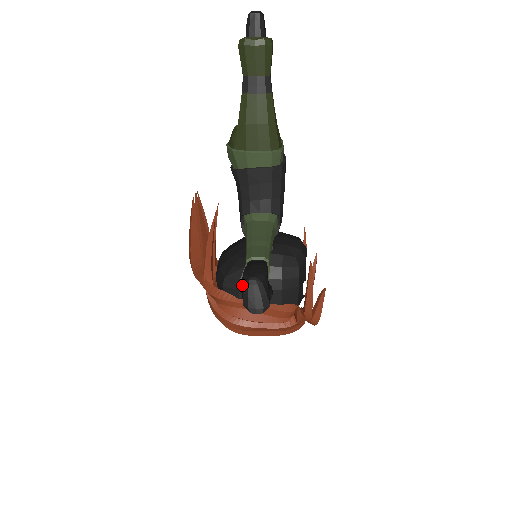
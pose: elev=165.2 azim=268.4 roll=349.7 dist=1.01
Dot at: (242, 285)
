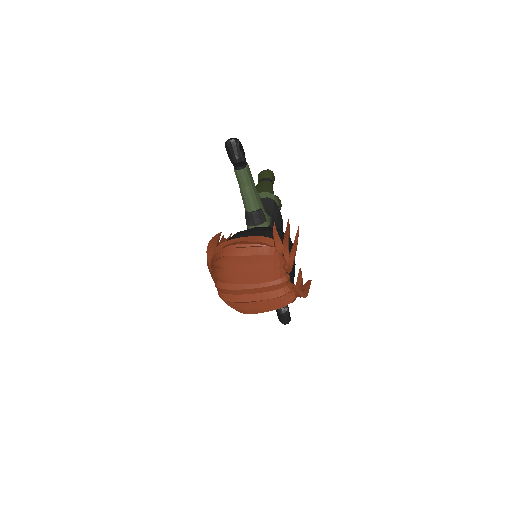
Dot at: occluded
